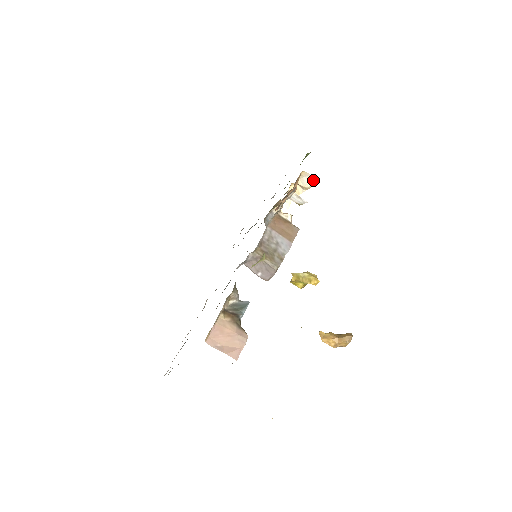
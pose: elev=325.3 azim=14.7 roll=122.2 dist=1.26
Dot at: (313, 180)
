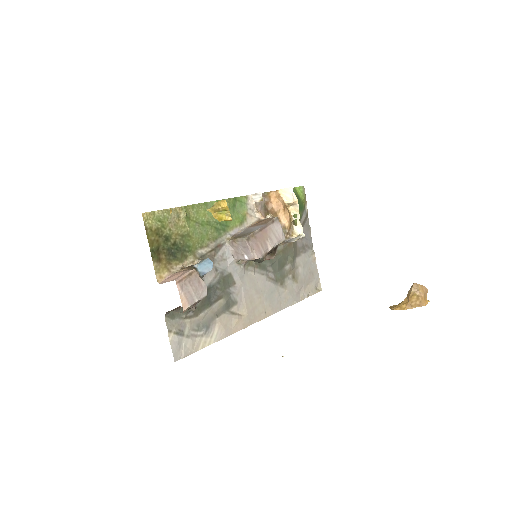
Dot at: (291, 191)
